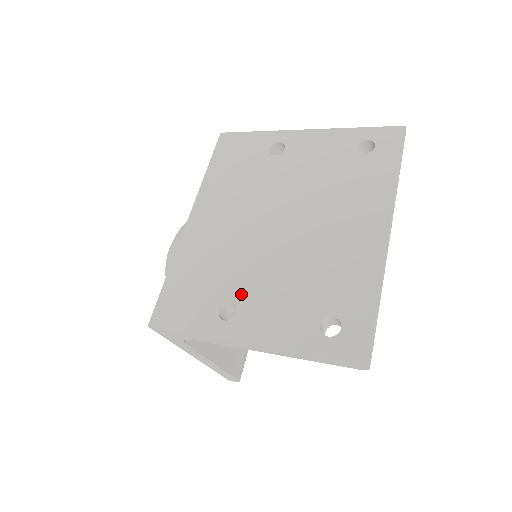
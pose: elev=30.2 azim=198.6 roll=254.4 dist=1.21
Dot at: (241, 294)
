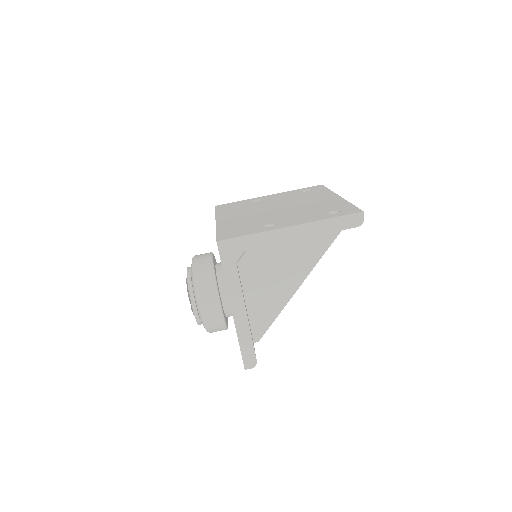
Dot at: (273, 221)
